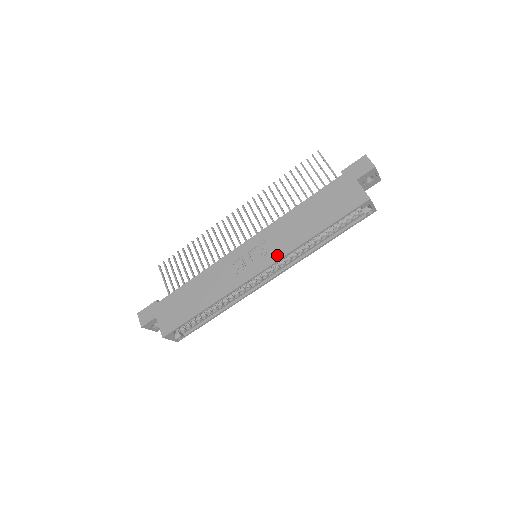
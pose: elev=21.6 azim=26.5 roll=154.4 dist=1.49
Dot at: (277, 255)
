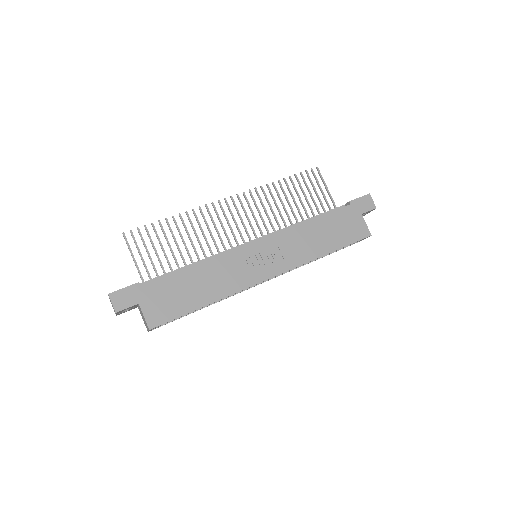
Dot at: (289, 264)
